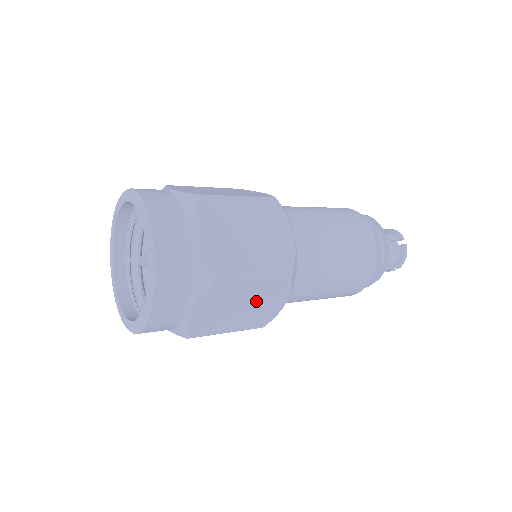
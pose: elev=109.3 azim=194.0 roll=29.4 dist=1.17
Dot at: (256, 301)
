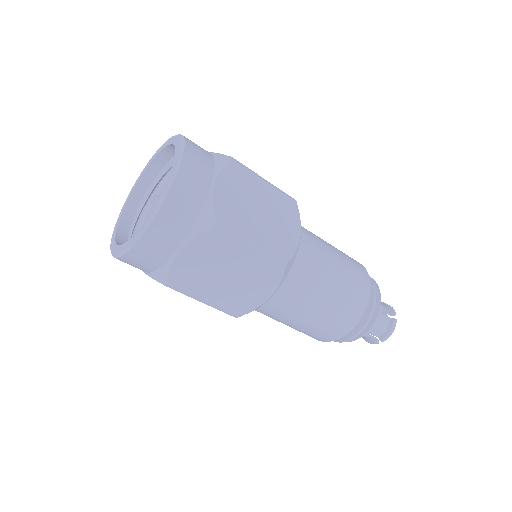
Dot at: (244, 276)
